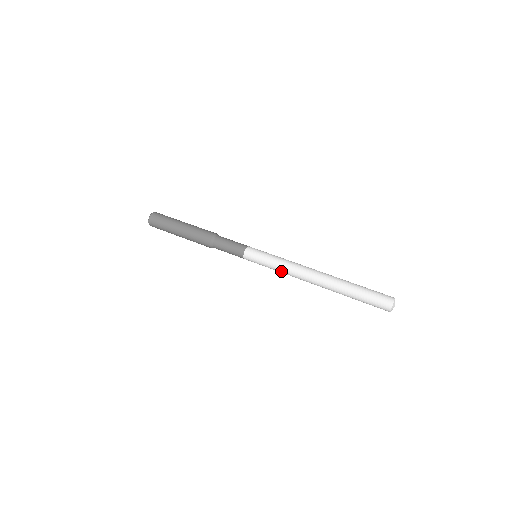
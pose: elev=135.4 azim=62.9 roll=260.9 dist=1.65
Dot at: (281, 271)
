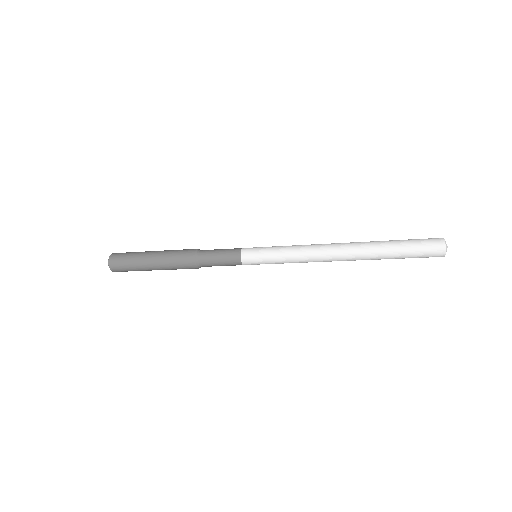
Dot at: (293, 248)
